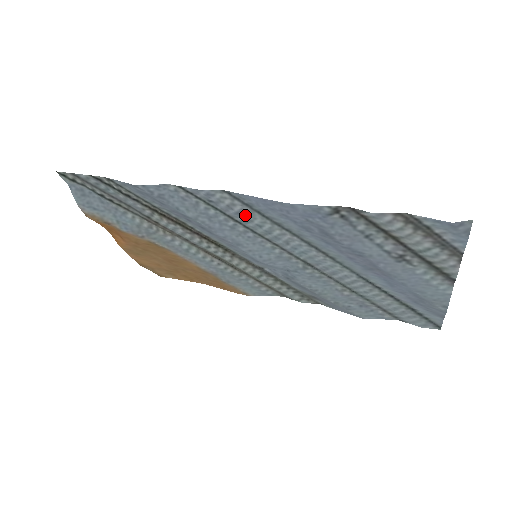
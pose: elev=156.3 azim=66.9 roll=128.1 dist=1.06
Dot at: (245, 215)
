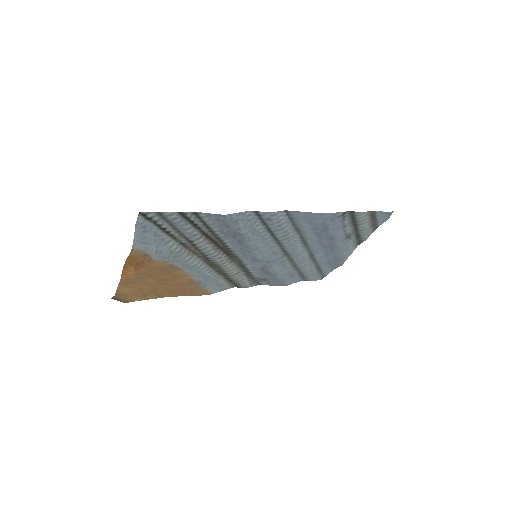
Dot at: (283, 226)
